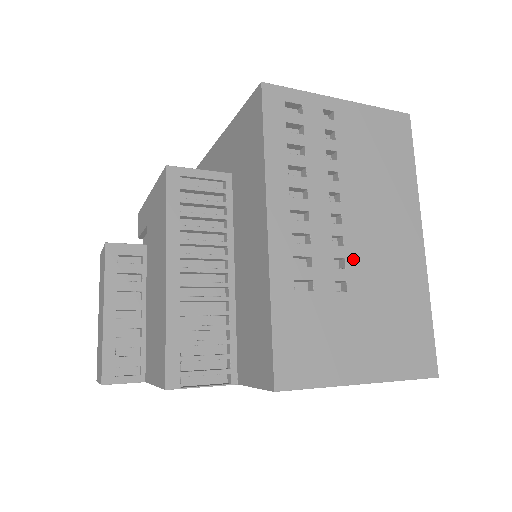
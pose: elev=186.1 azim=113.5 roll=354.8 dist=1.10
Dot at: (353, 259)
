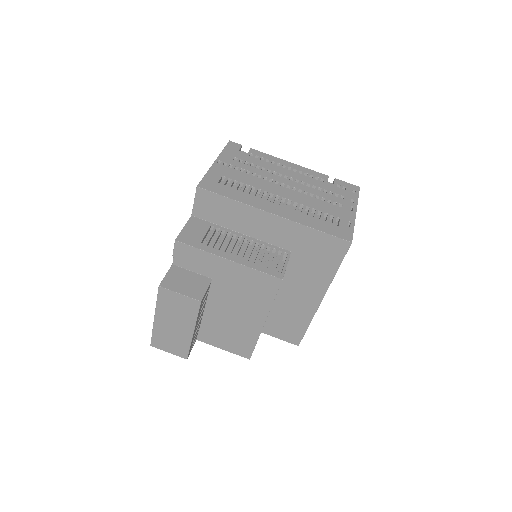
Dot at: occluded
